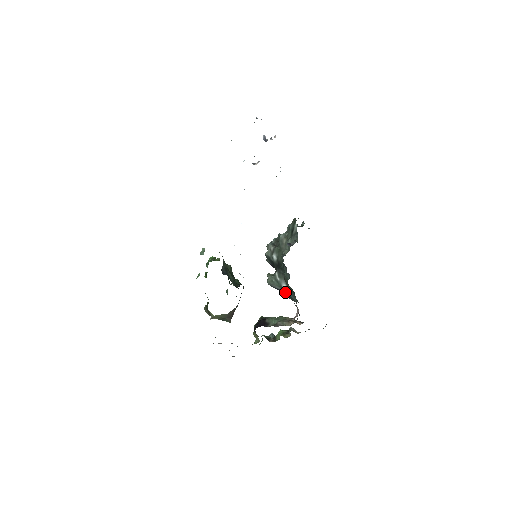
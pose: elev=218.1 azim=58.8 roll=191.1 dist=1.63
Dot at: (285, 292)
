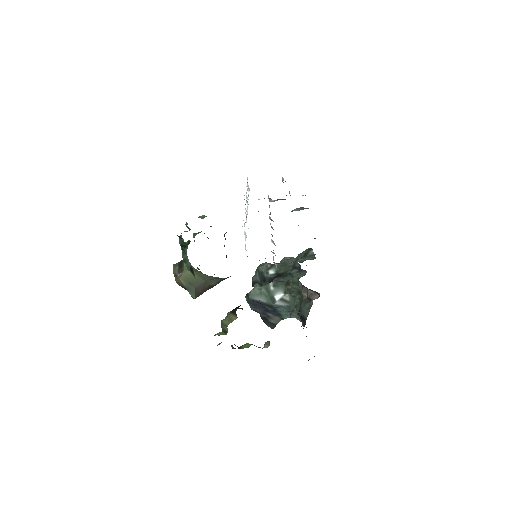
Dot at: (272, 306)
